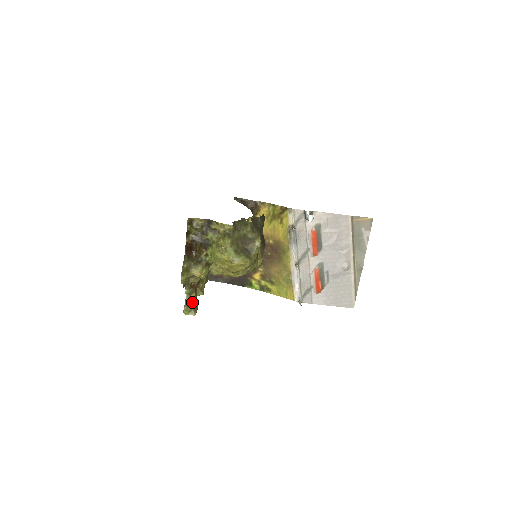
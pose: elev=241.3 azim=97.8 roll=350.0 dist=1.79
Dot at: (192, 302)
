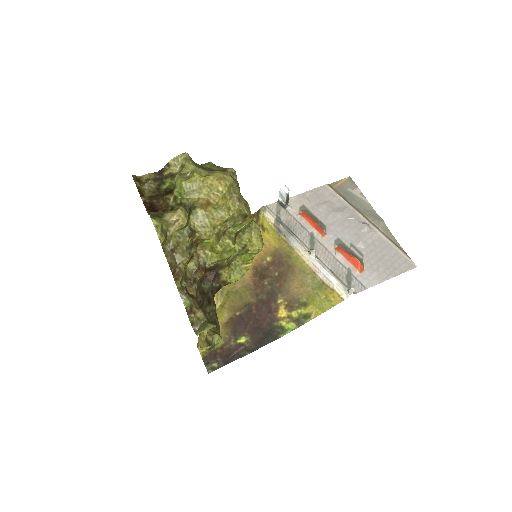
Dot at: (203, 322)
